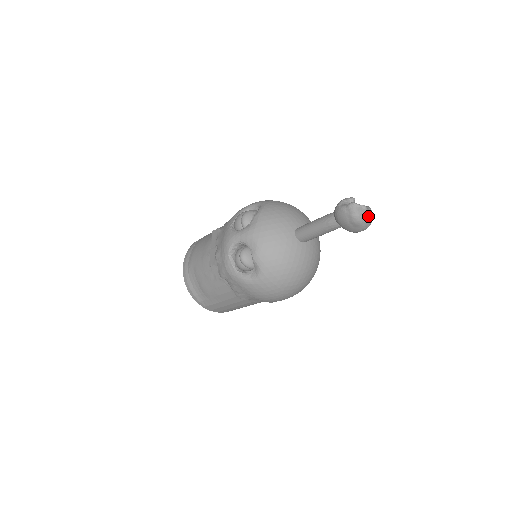
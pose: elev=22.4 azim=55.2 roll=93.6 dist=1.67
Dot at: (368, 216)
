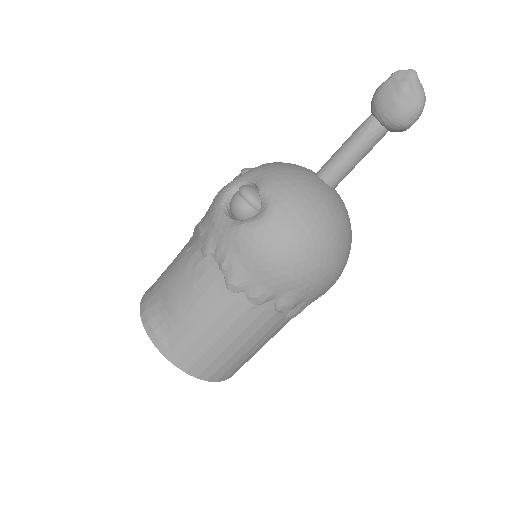
Dot at: (420, 85)
